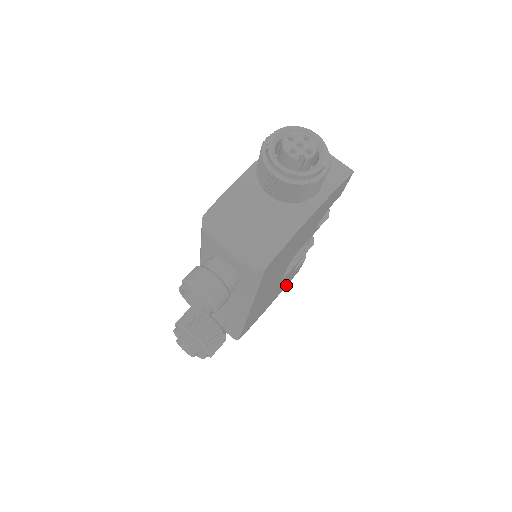
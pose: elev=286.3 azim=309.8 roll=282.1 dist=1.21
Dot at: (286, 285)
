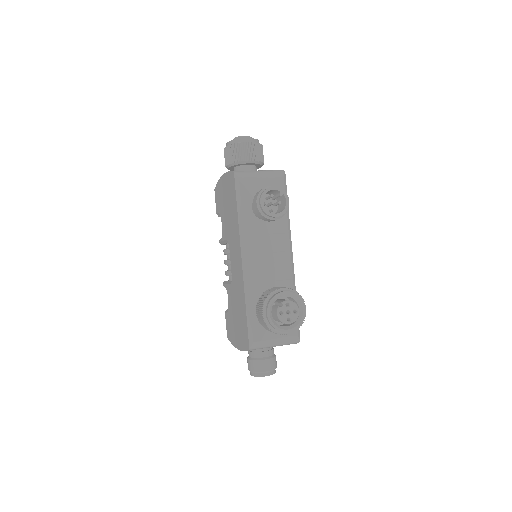
Dot at: occluded
